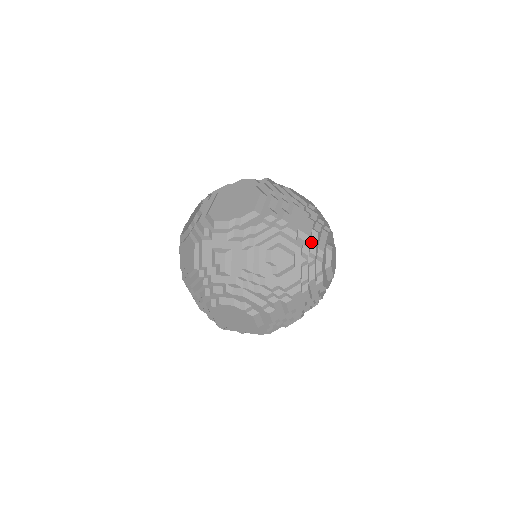
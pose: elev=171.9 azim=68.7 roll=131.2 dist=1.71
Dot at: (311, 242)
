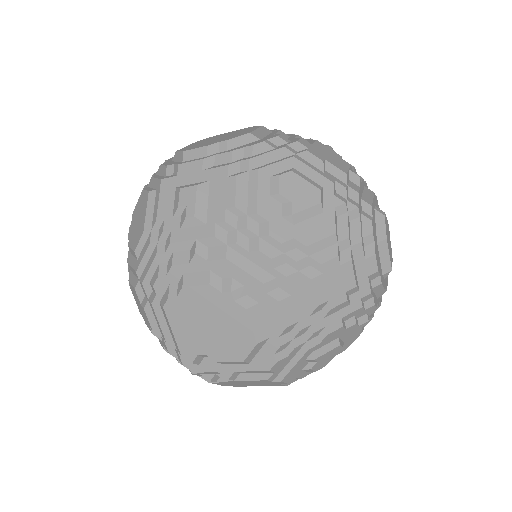
Dot at: (349, 184)
